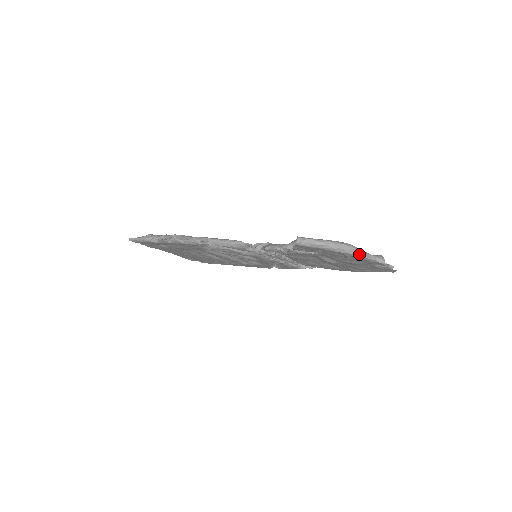
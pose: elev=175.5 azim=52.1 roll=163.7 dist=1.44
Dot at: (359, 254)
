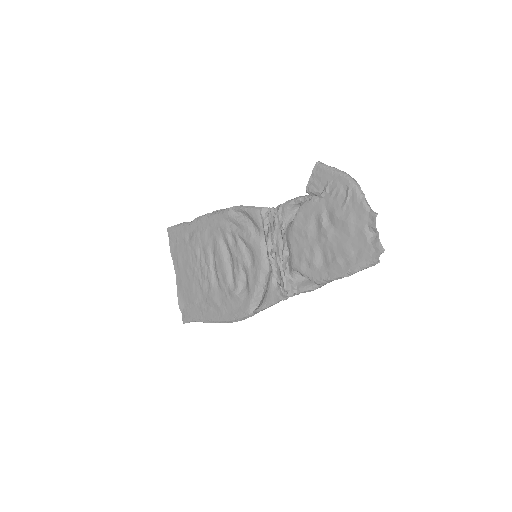
Dot at: (360, 190)
